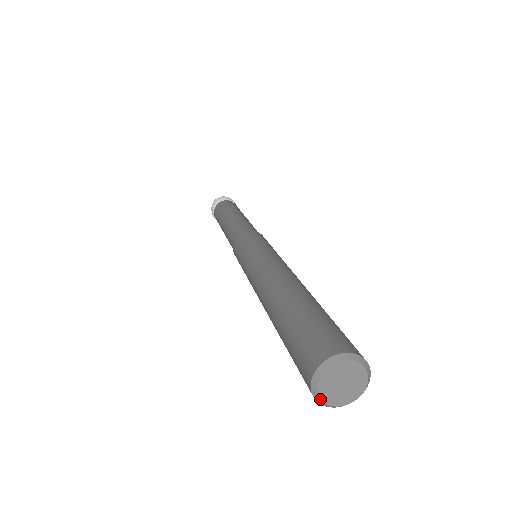
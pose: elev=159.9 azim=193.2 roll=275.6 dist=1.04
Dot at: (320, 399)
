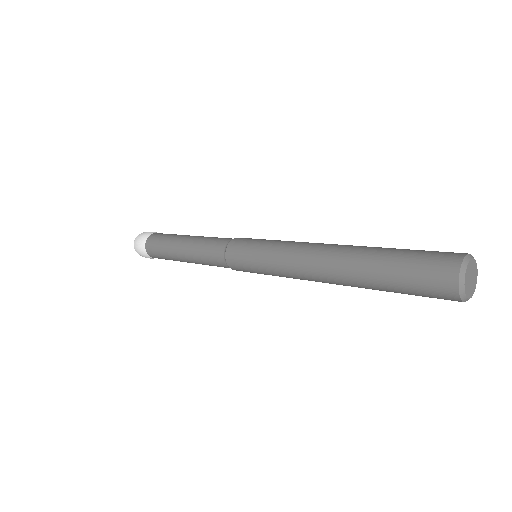
Dot at: (464, 275)
